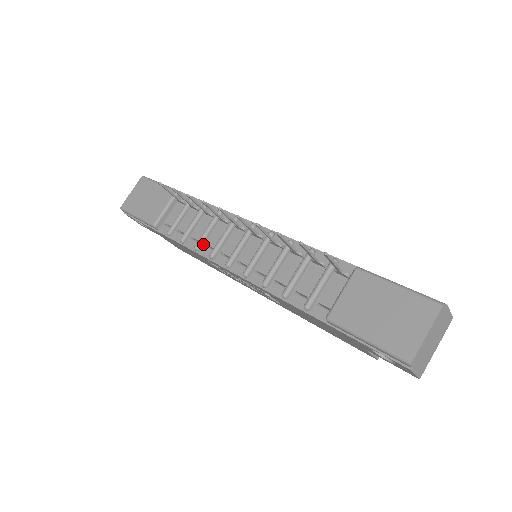
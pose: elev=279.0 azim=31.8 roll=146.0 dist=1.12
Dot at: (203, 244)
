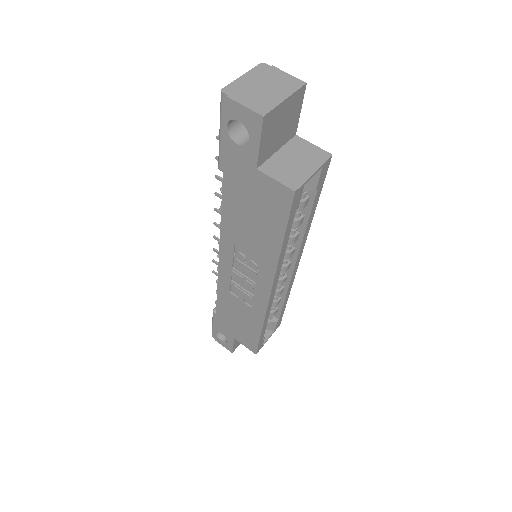
Dot at: occluded
